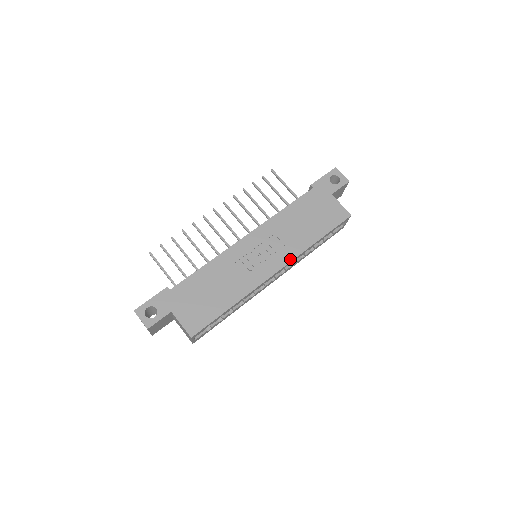
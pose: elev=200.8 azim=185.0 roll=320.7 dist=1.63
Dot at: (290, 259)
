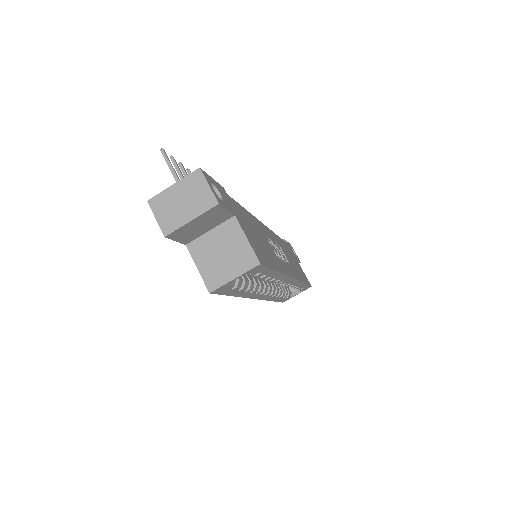
Dot at: (296, 277)
